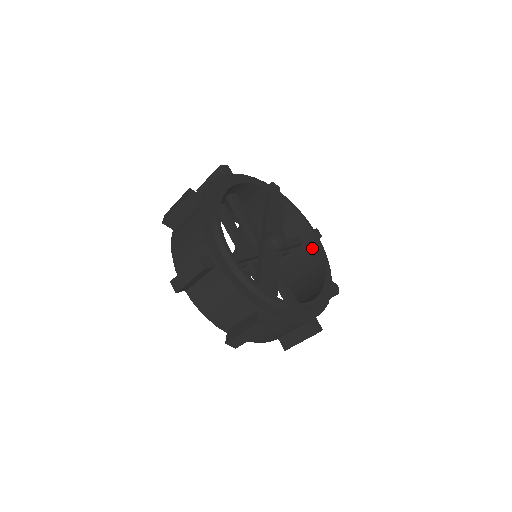
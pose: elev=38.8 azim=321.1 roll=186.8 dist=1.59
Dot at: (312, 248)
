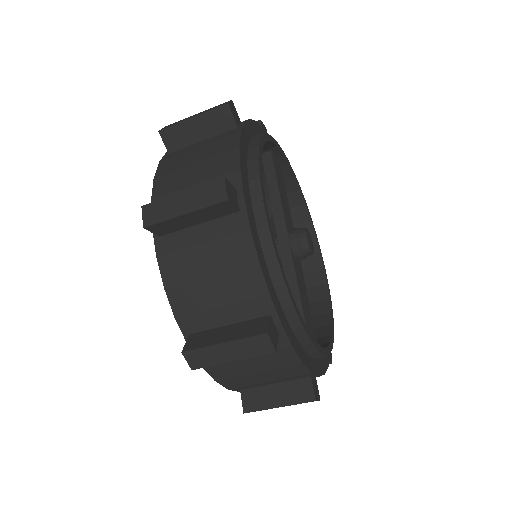
Dot at: (300, 226)
